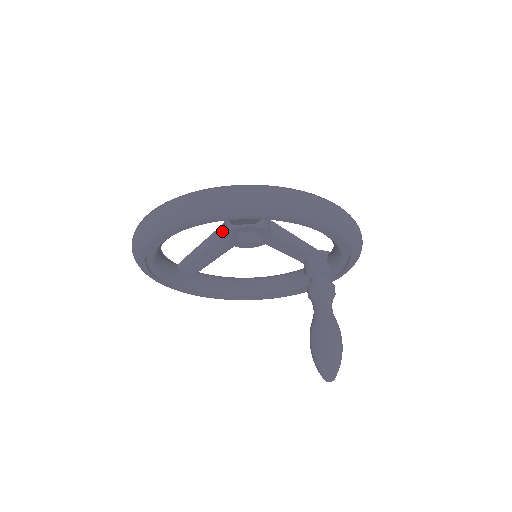
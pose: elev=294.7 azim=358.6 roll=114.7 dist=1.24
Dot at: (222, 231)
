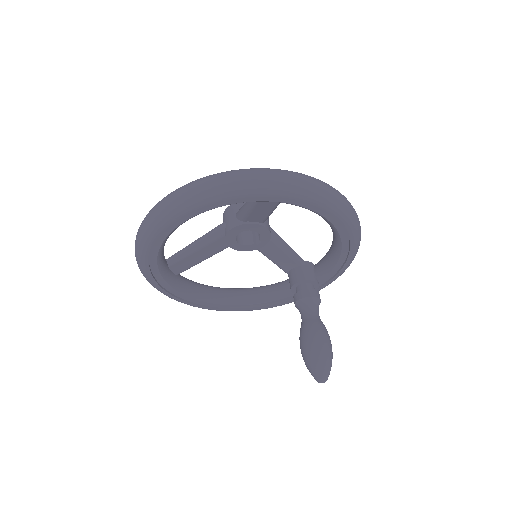
Dot at: (223, 228)
